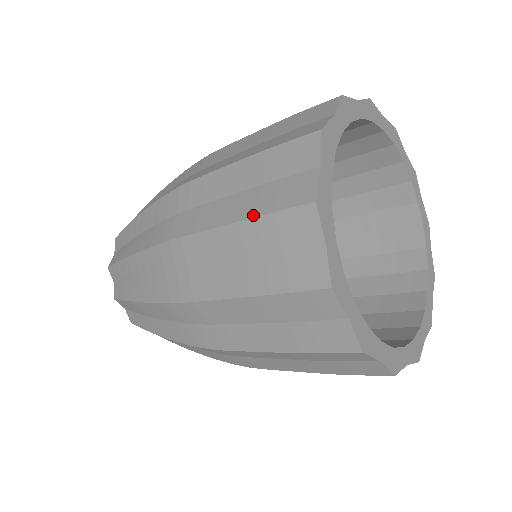
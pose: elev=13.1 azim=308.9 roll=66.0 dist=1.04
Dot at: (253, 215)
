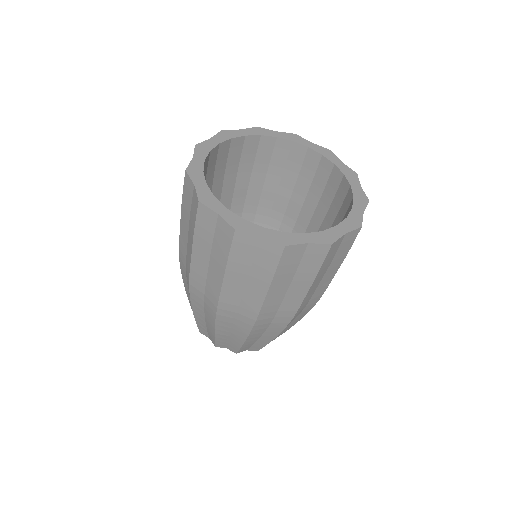
Dot at: occluded
